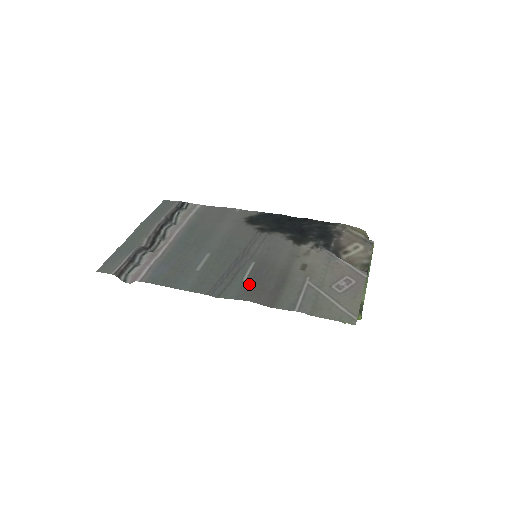
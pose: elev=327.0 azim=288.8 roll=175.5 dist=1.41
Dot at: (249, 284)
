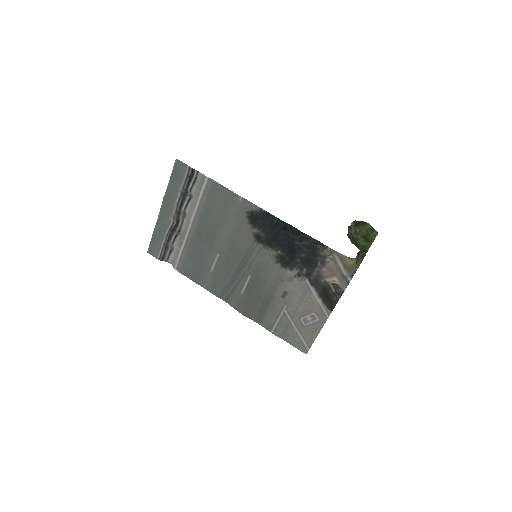
Dot at: (245, 299)
